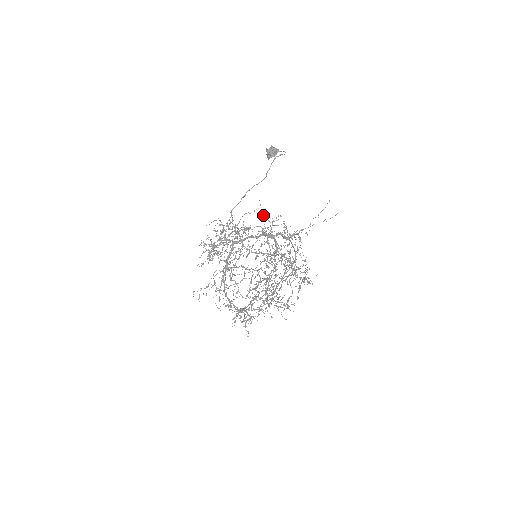
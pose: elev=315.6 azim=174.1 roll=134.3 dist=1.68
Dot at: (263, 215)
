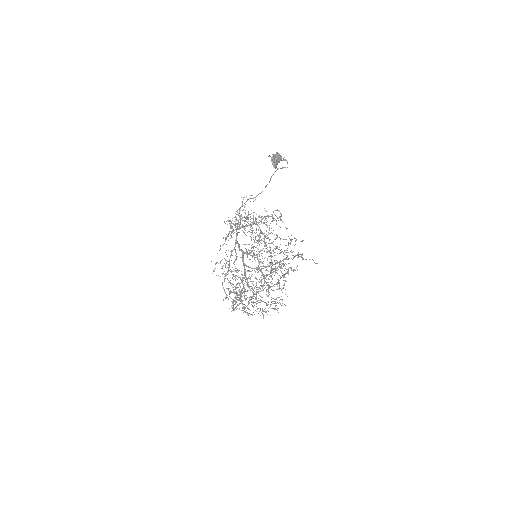
Dot at: occluded
